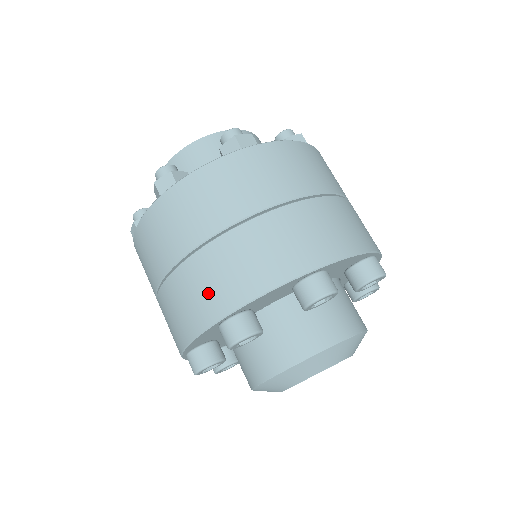
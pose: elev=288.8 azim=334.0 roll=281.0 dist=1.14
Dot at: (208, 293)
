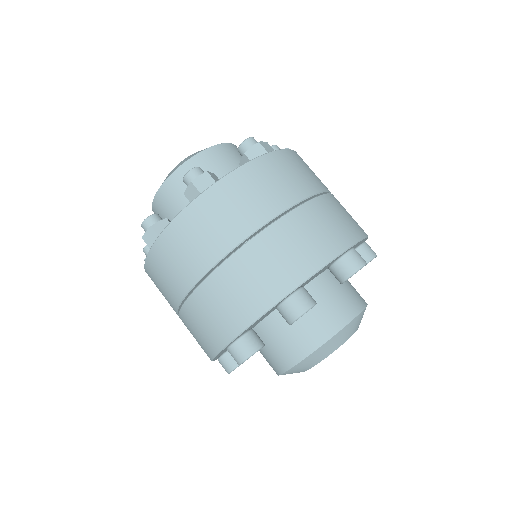
Dot at: (209, 328)
